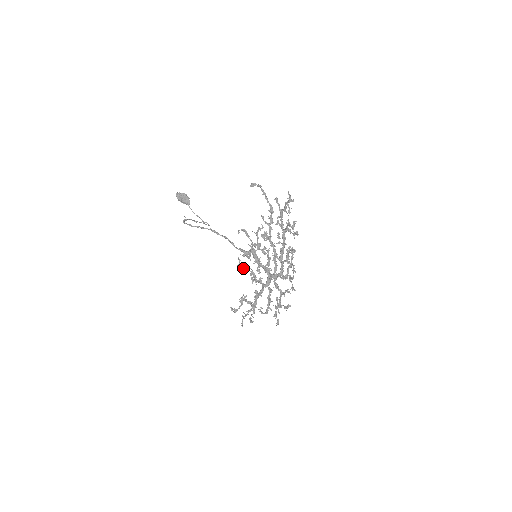
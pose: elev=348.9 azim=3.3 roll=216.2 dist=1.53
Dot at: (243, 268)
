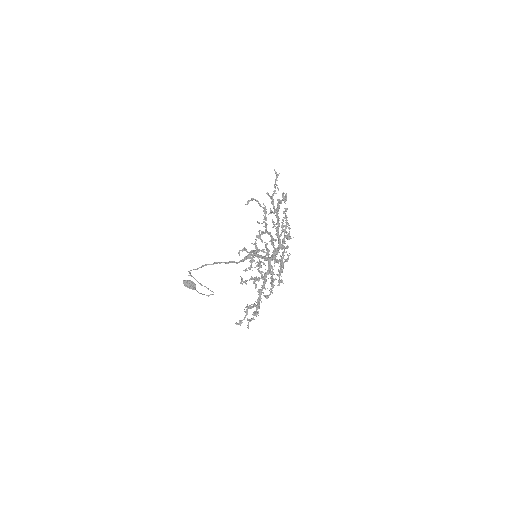
Dot at: (246, 284)
